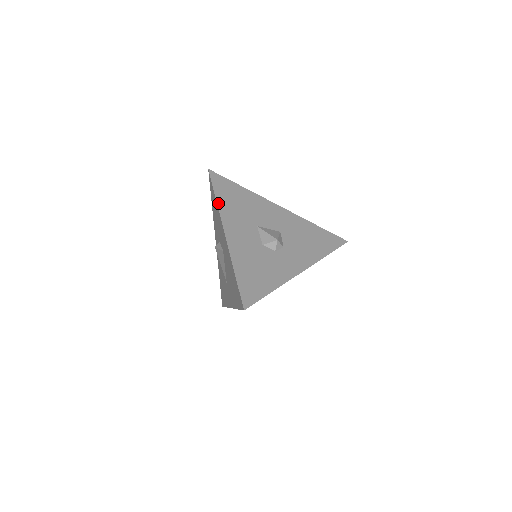
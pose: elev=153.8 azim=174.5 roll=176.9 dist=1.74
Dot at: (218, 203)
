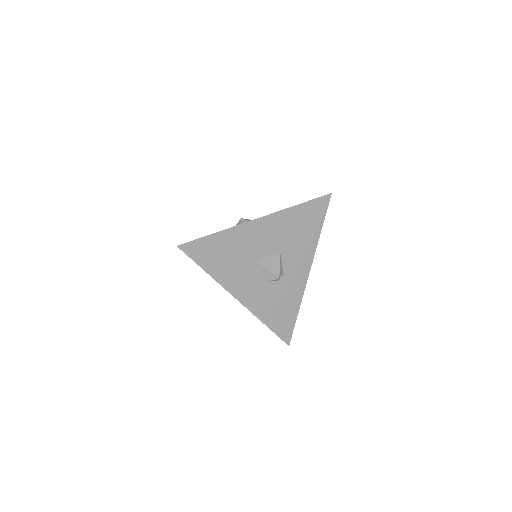
Dot at: occluded
